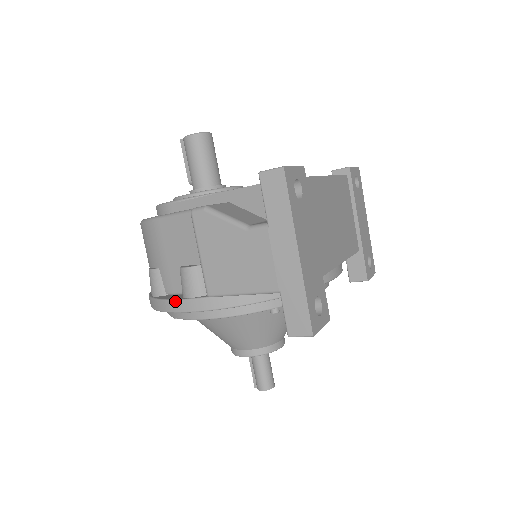
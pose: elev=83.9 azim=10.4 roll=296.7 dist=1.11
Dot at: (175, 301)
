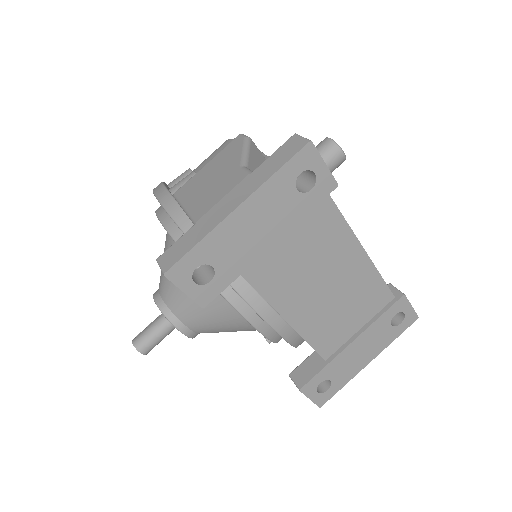
Dot at: (163, 185)
